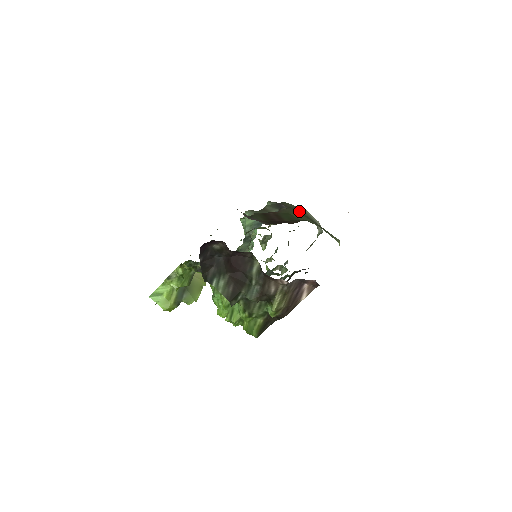
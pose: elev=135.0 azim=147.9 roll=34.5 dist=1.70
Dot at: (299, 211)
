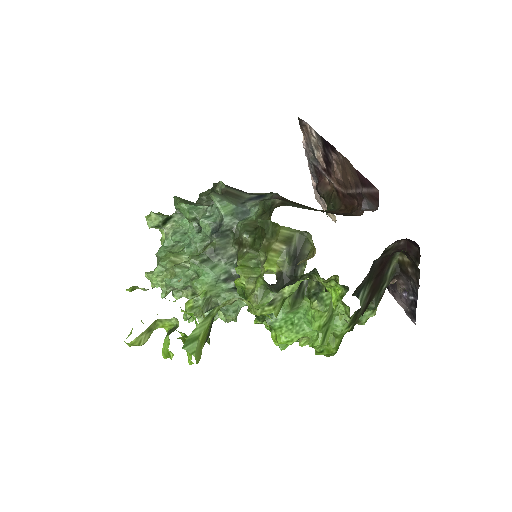
Dot at: occluded
